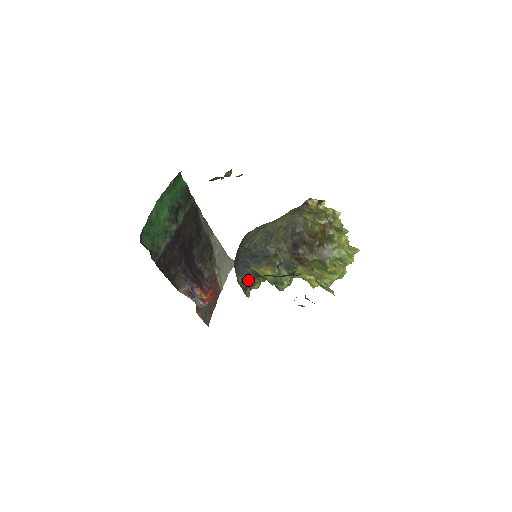
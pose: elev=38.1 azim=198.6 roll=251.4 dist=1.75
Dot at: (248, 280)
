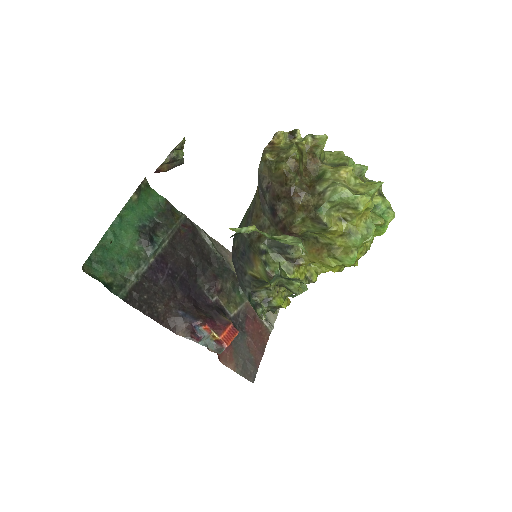
Dot at: (256, 294)
